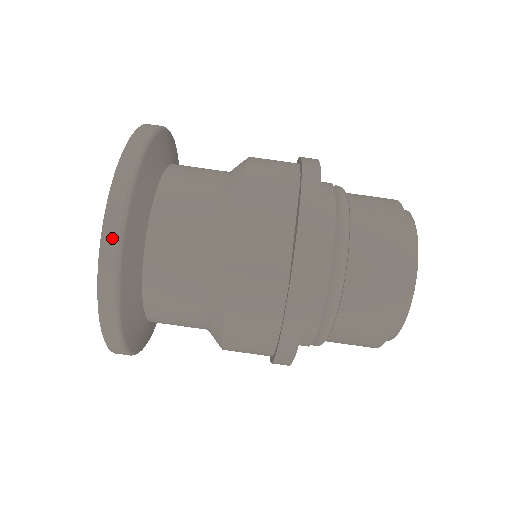
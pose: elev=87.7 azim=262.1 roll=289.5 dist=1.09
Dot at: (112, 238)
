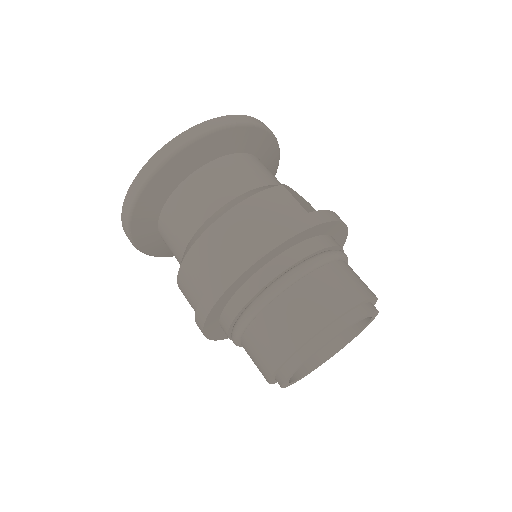
Dot at: (253, 120)
